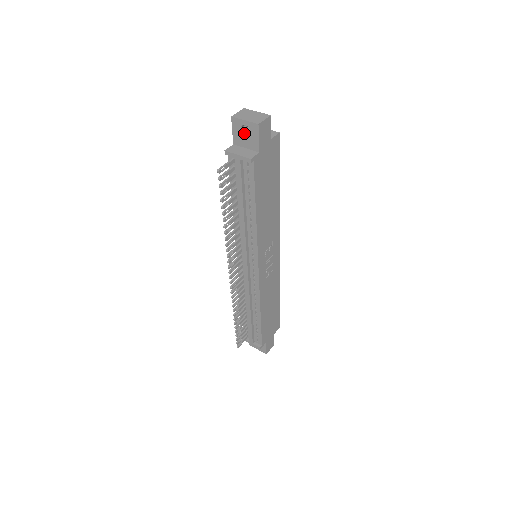
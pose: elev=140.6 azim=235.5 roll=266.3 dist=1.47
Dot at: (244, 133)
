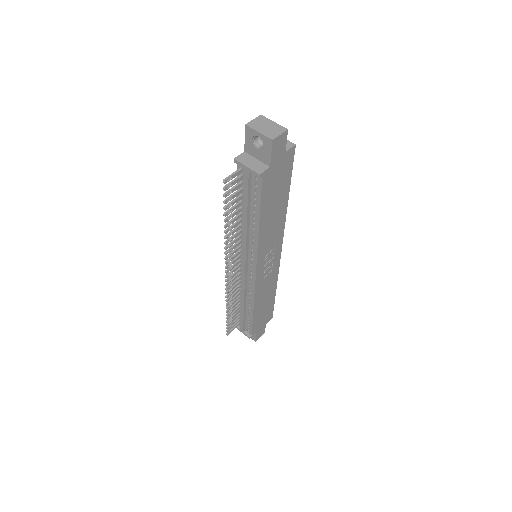
Dot at: (257, 143)
